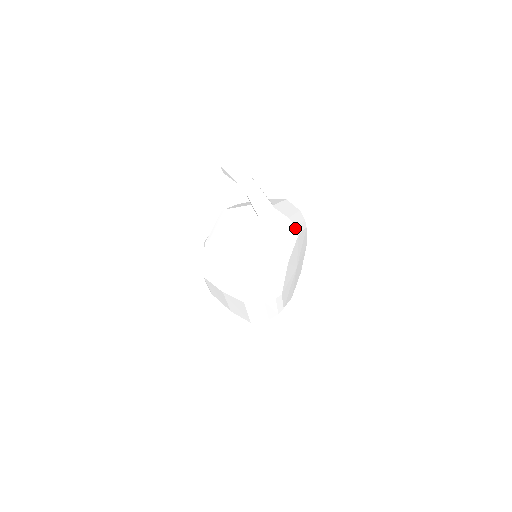
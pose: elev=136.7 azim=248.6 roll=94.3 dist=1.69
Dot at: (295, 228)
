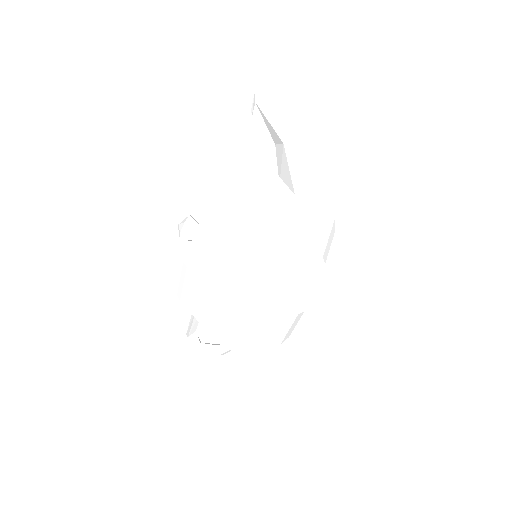
Dot at: (334, 219)
